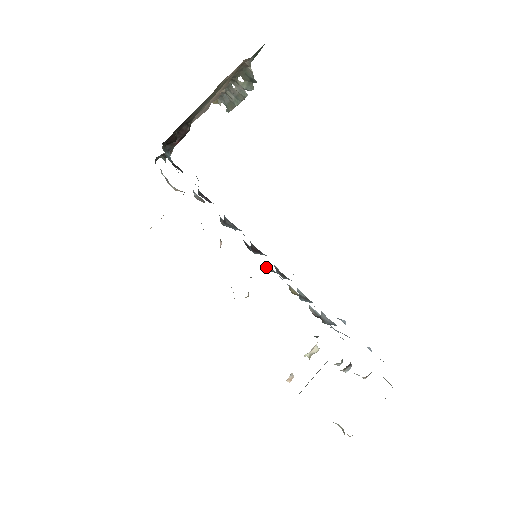
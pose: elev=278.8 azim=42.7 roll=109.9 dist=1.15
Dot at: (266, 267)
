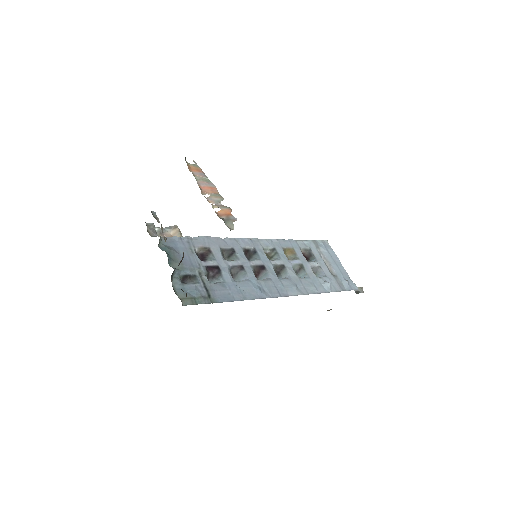
Dot at: (264, 252)
